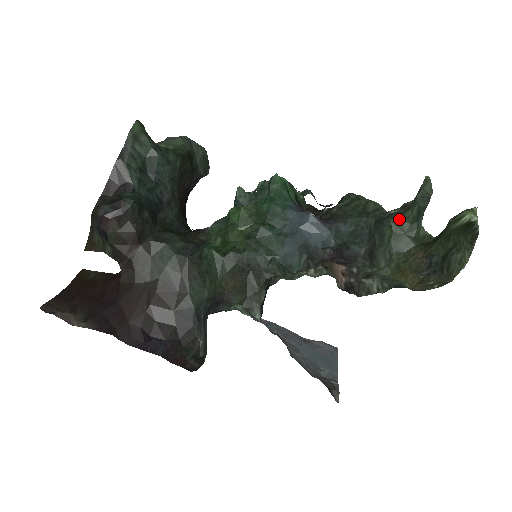
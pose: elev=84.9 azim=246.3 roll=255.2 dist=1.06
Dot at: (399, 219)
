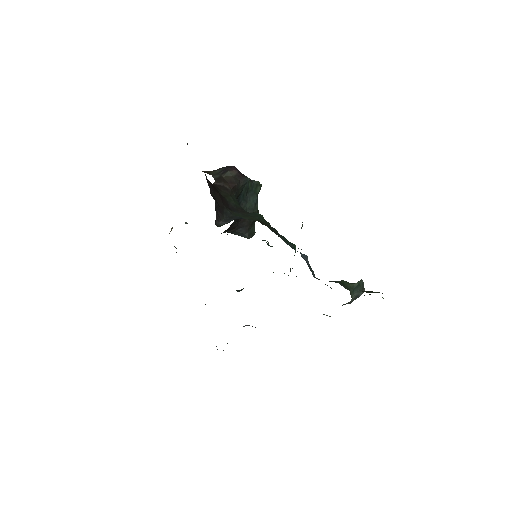
Dot at: (347, 282)
